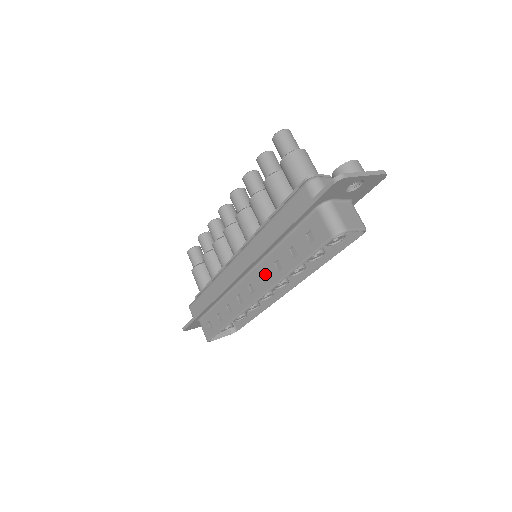
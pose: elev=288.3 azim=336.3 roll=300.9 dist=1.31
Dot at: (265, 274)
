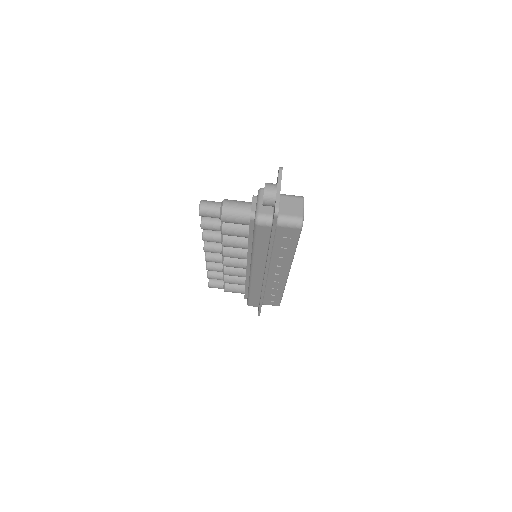
Dot at: (279, 264)
